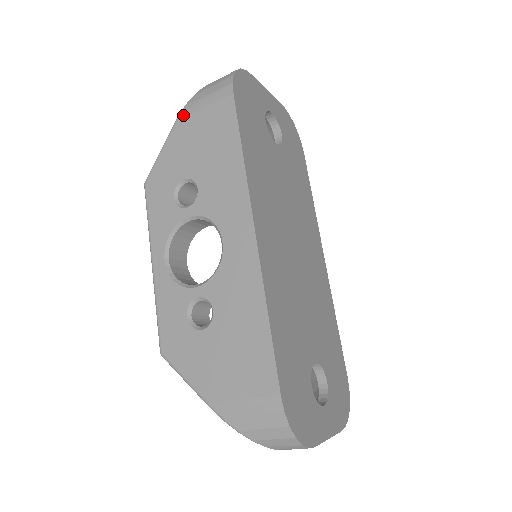
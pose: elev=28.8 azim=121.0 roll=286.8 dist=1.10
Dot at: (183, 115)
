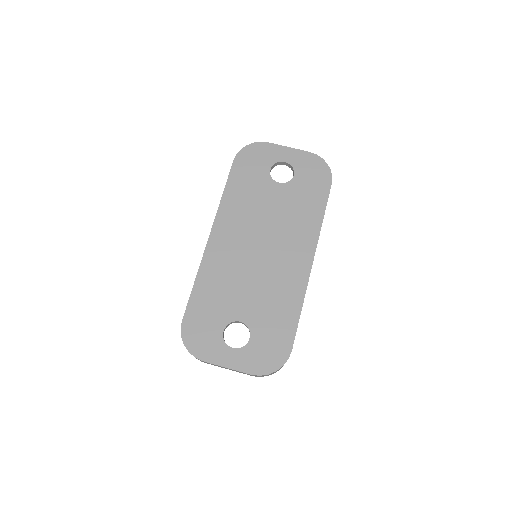
Dot at: occluded
